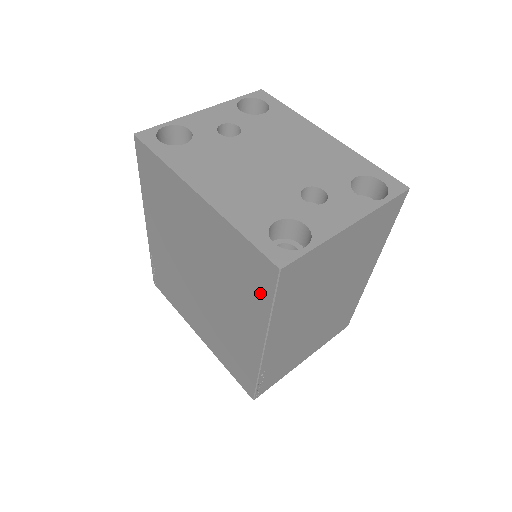
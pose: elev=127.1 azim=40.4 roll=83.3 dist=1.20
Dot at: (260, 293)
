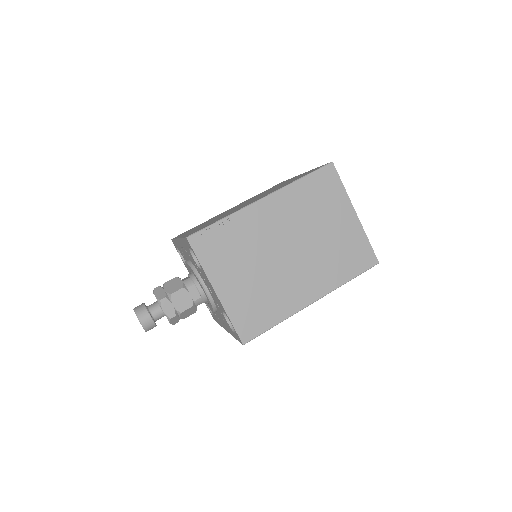
Dot at: occluded
